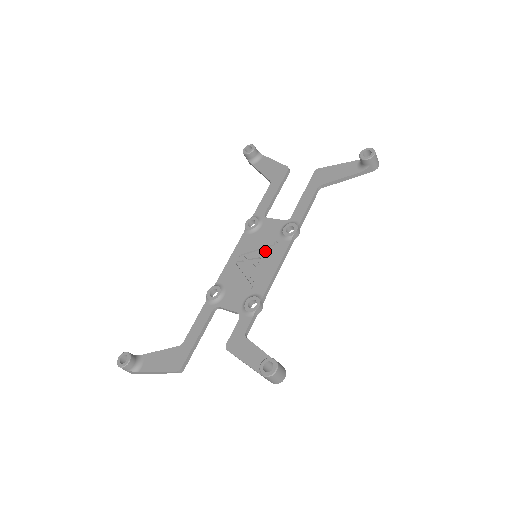
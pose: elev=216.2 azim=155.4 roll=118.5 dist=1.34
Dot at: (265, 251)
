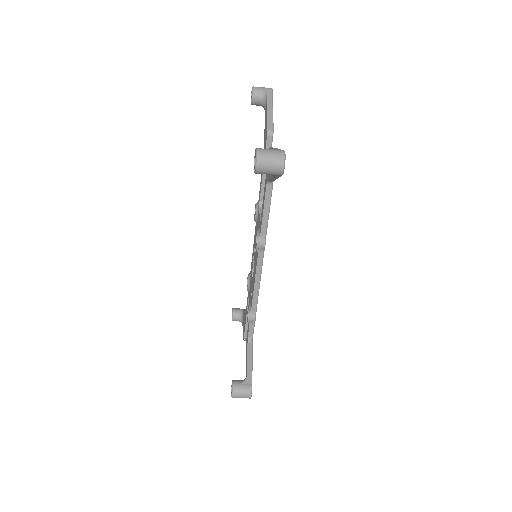
Dot at: (255, 255)
